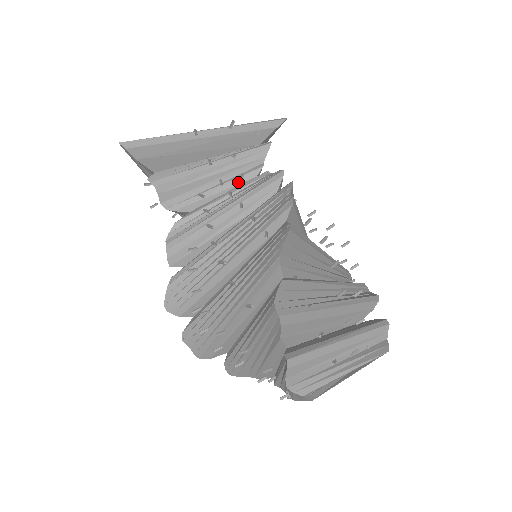
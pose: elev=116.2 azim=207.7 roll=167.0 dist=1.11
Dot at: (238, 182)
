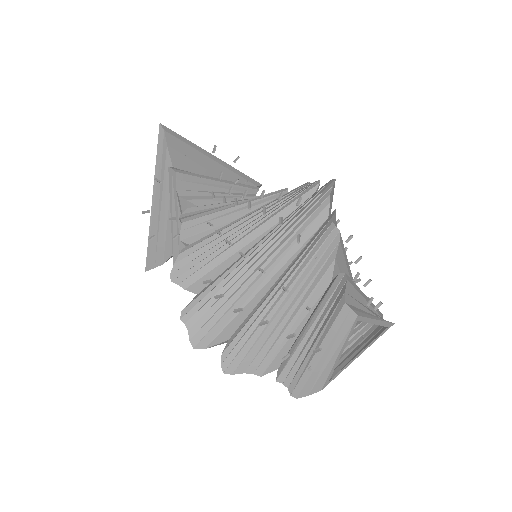
Dot at: occluded
